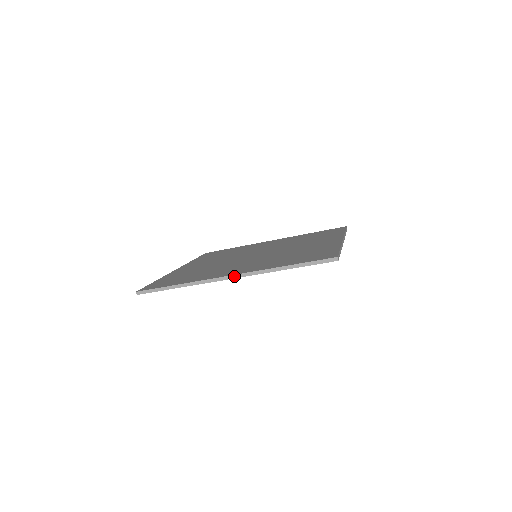
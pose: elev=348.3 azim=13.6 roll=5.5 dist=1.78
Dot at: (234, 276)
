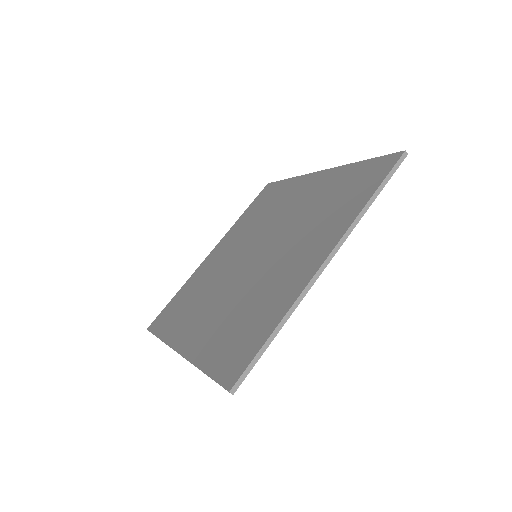
Dot at: (330, 256)
